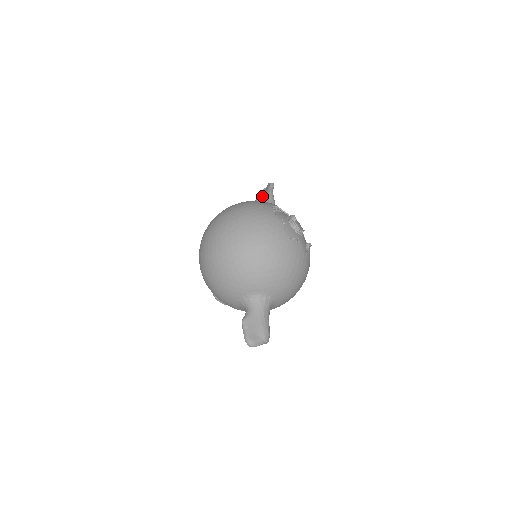
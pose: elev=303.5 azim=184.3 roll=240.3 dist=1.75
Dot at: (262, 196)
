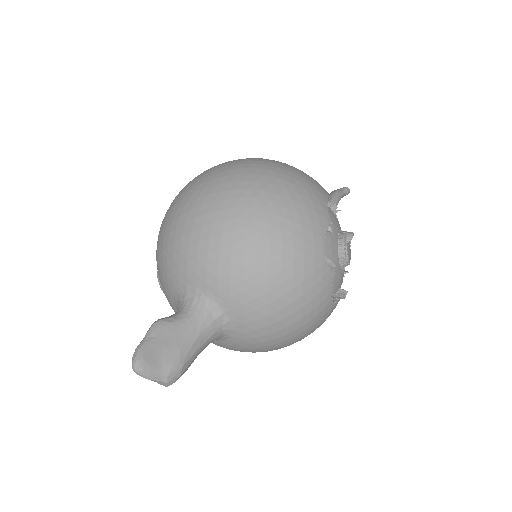
Dot at: occluded
